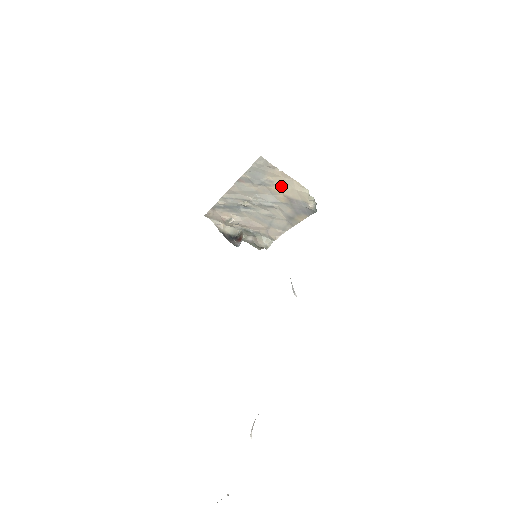
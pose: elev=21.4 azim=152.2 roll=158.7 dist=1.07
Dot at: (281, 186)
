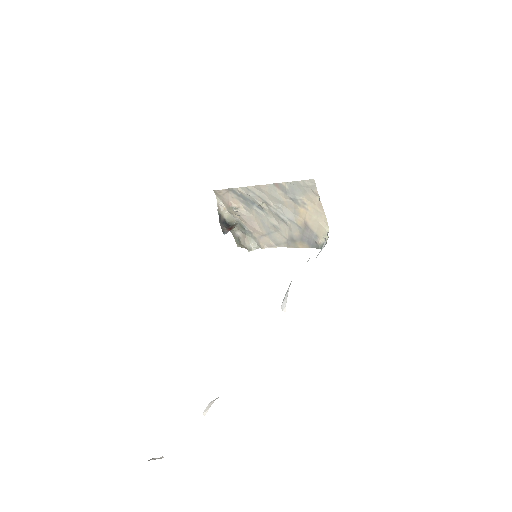
Dot at: (309, 212)
